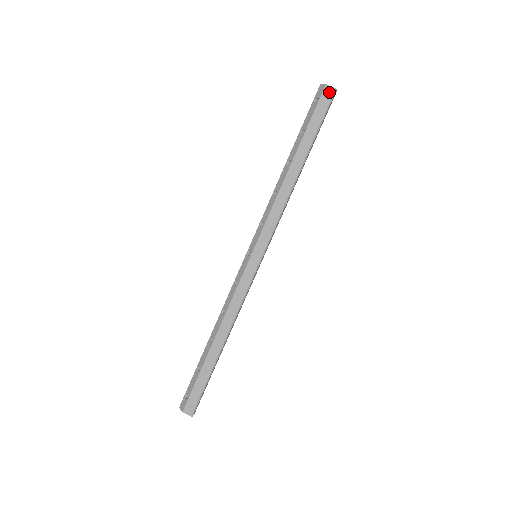
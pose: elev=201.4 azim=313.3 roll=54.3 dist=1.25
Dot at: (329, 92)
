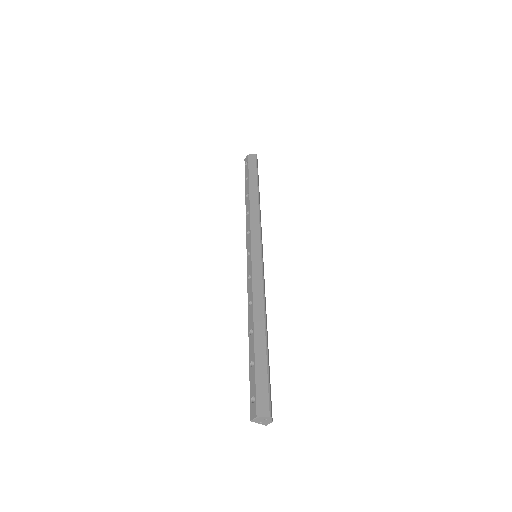
Dot at: (252, 156)
